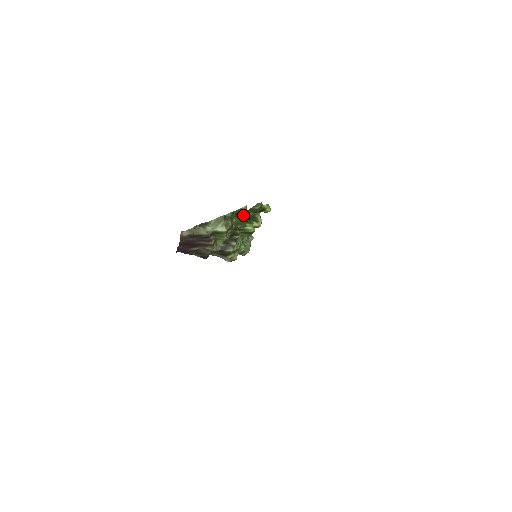
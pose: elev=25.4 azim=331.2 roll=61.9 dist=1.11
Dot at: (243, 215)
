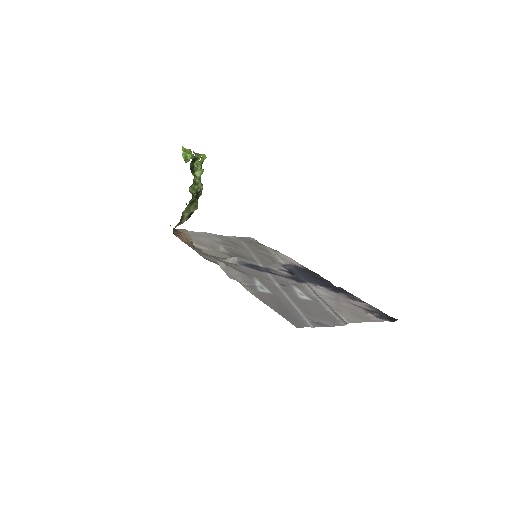
Dot at: (195, 183)
